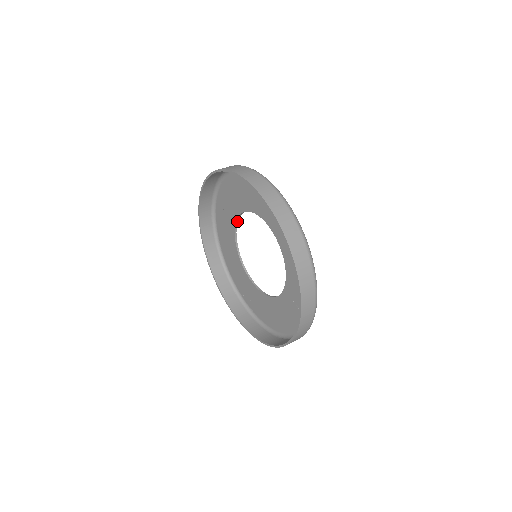
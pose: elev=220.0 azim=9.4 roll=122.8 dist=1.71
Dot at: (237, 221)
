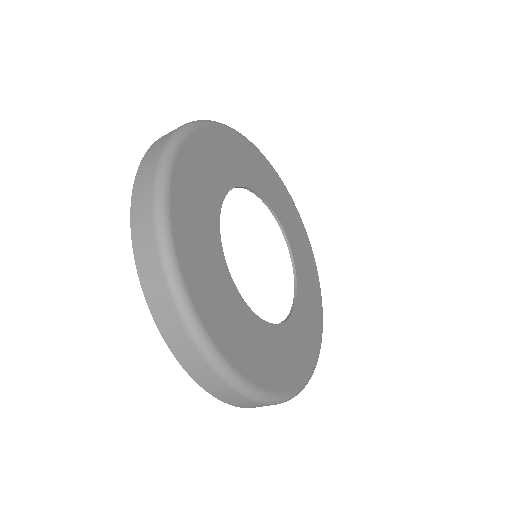
Dot at: (232, 188)
